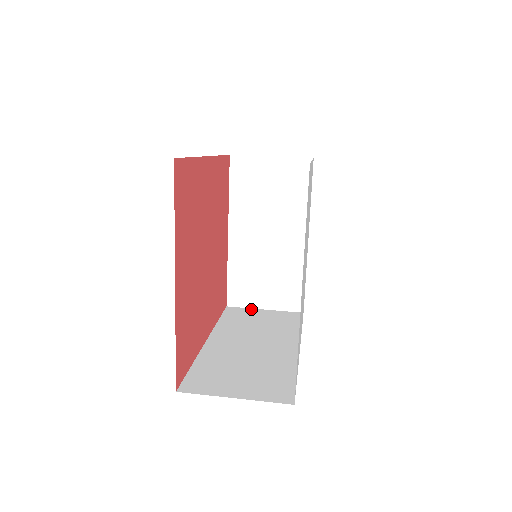
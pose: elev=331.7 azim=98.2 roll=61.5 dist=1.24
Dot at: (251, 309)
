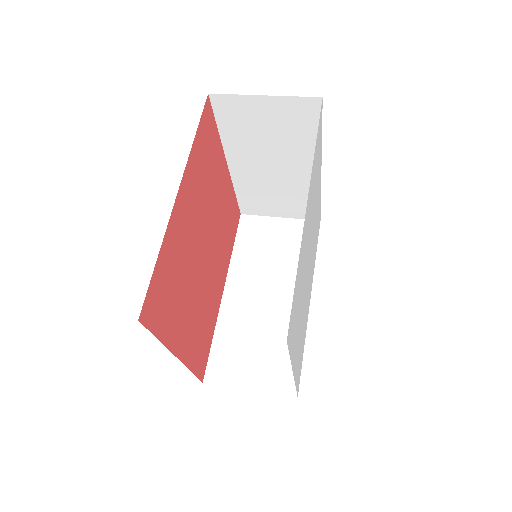
Dot at: (266, 218)
